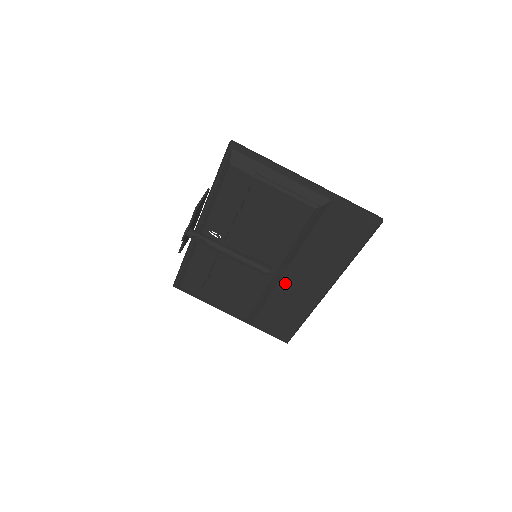
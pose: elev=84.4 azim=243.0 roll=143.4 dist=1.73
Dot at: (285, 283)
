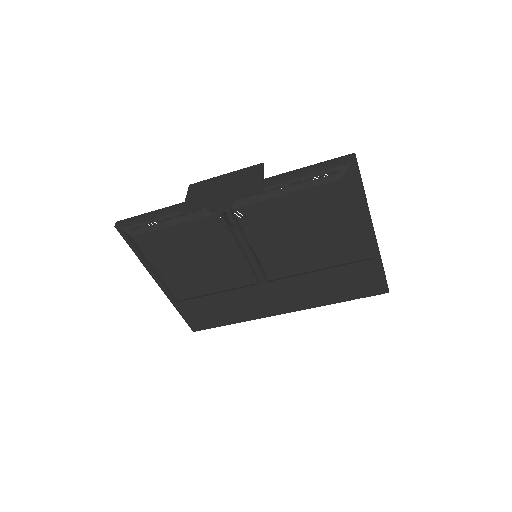
Dot at: (255, 289)
